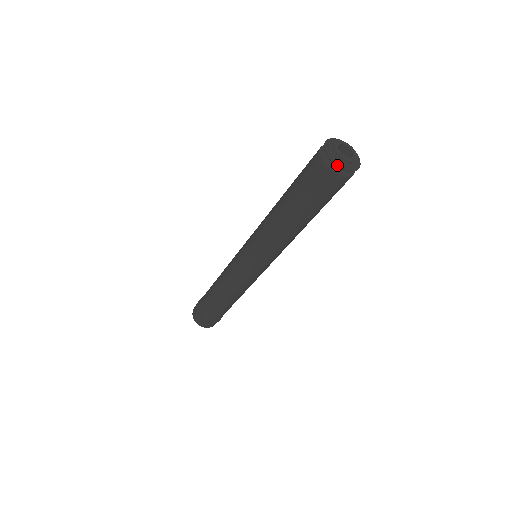
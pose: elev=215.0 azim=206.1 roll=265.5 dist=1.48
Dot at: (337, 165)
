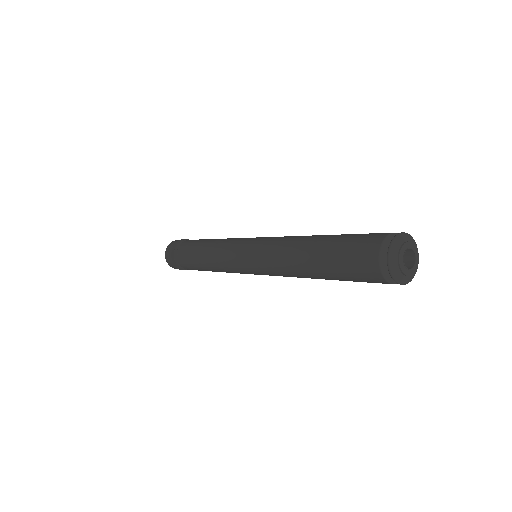
Dot at: occluded
